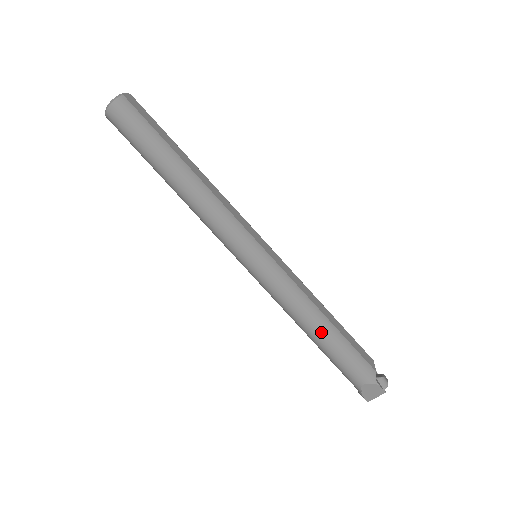
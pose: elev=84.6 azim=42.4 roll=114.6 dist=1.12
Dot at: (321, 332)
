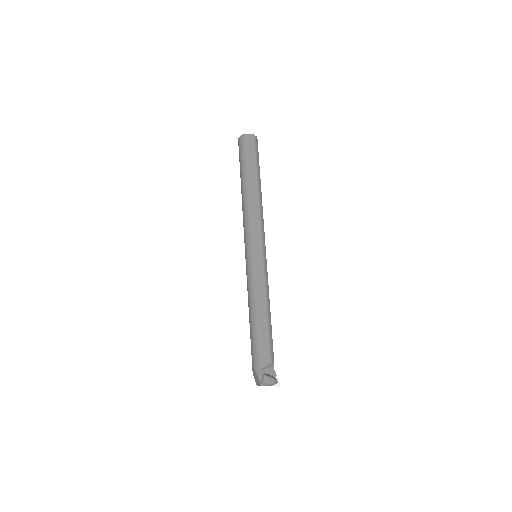
Dot at: (251, 320)
